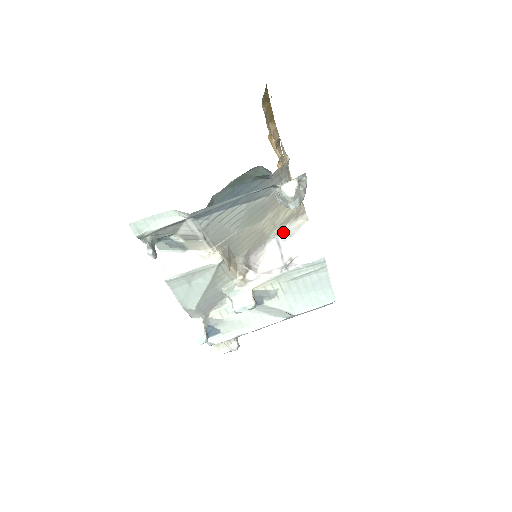
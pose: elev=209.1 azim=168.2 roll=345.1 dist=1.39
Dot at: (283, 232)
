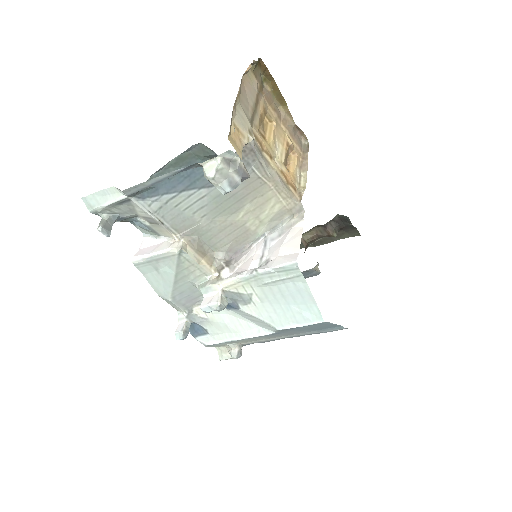
Dot at: (275, 230)
